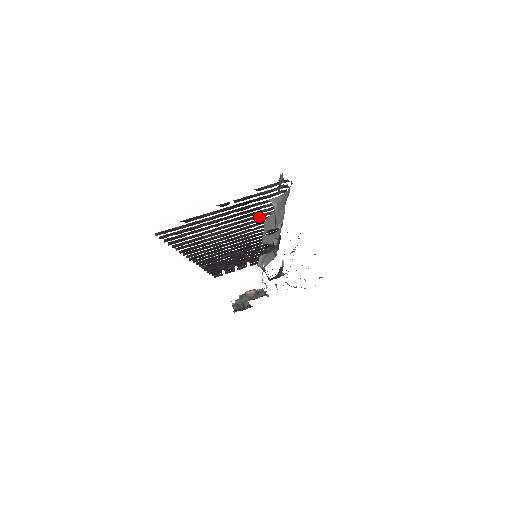
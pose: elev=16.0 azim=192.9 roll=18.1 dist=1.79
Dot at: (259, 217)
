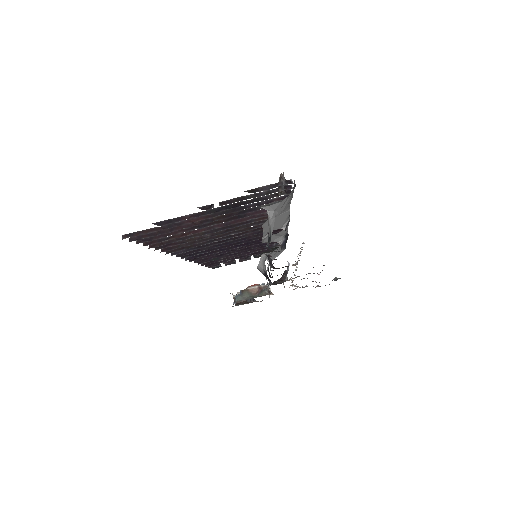
Dot at: (257, 217)
